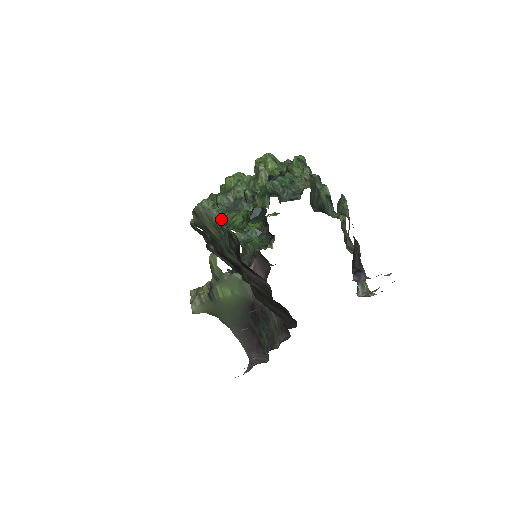
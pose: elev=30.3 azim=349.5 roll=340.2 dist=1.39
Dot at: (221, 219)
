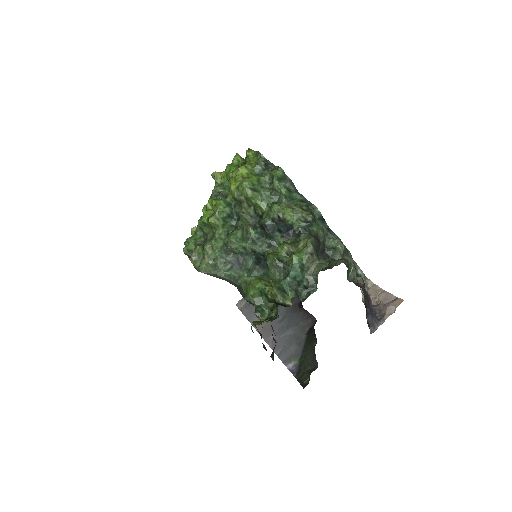
Dot at: (265, 347)
